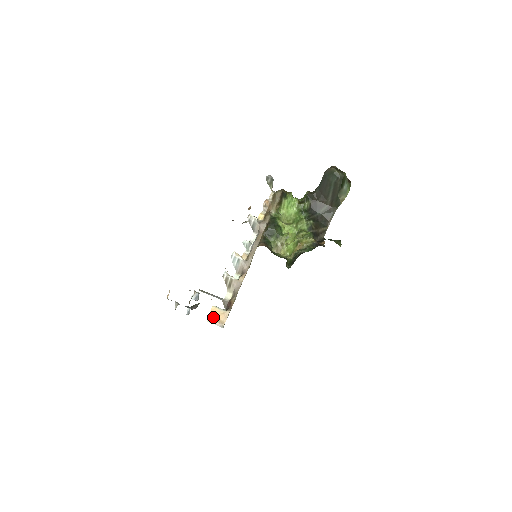
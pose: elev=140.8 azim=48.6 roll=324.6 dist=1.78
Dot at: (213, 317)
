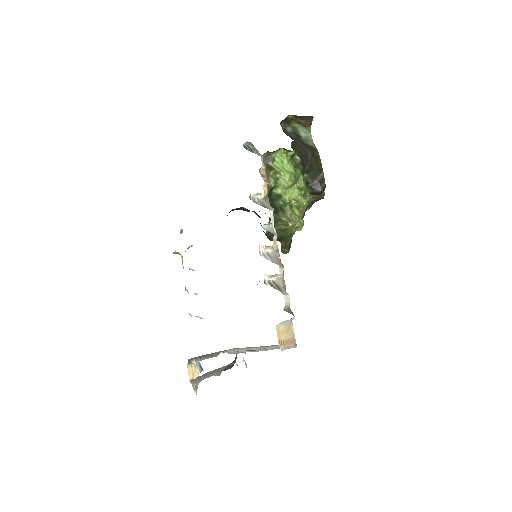
Dot at: (283, 340)
